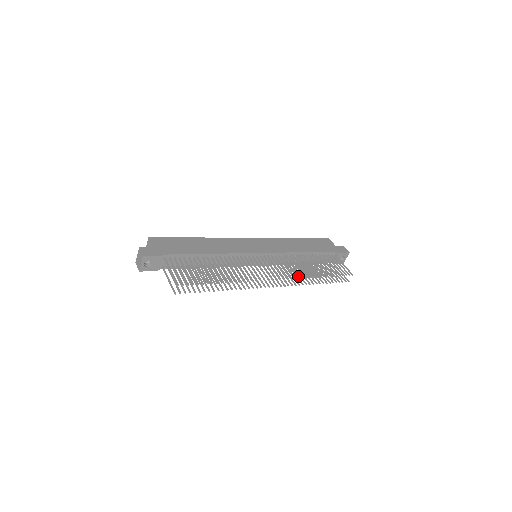
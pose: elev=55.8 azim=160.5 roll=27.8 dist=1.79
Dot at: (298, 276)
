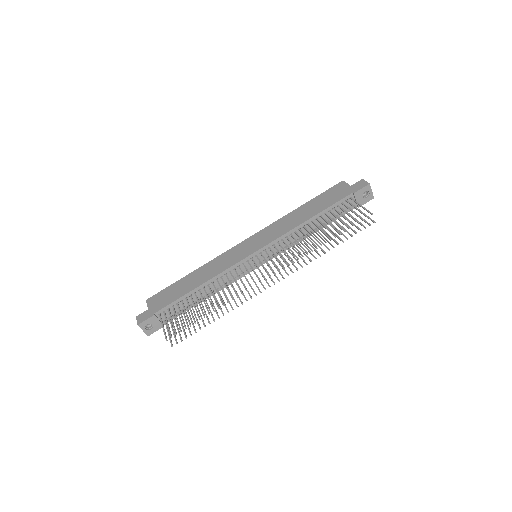
Dot at: occluded
